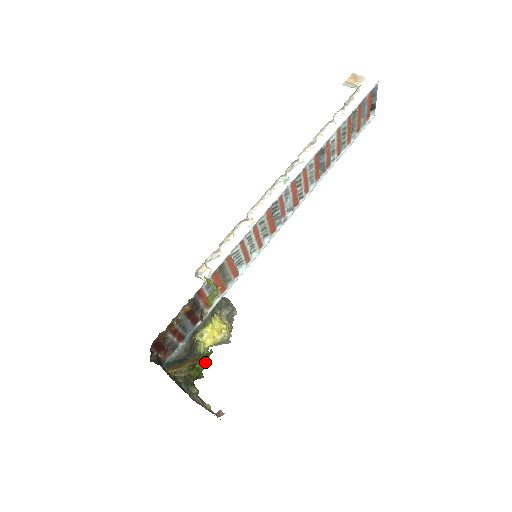
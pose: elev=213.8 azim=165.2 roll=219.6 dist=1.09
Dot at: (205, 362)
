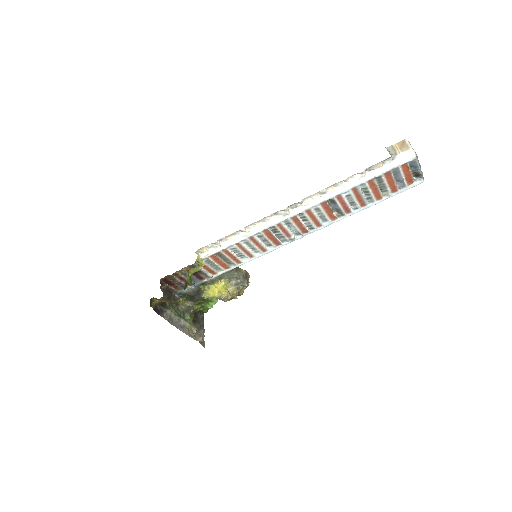
Dot at: (212, 305)
